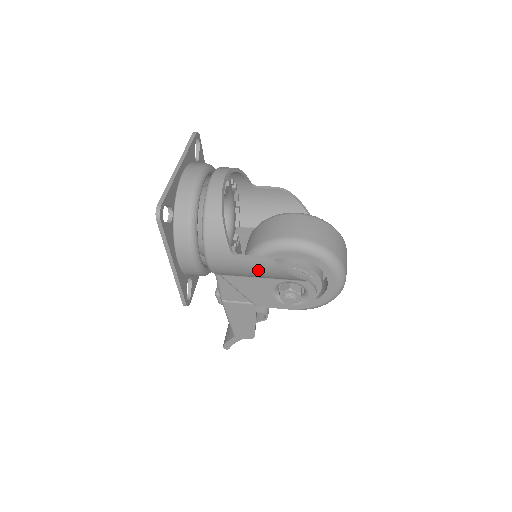
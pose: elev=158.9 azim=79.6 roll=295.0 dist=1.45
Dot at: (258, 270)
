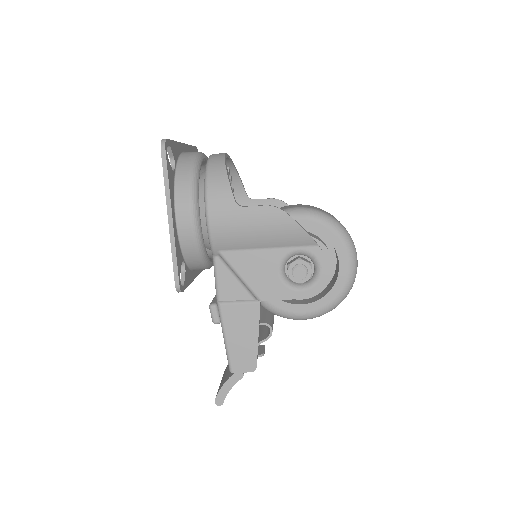
Dot at: (264, 225)
